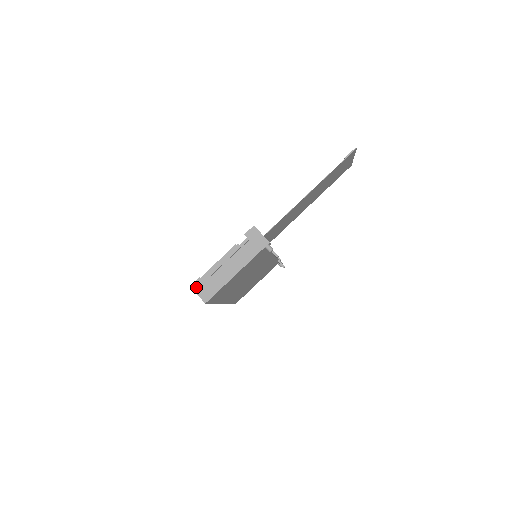
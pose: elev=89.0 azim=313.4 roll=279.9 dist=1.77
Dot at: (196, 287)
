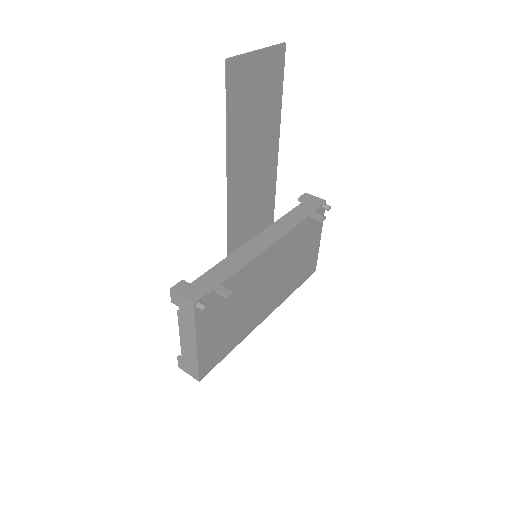
Dot at: (182, 367)
